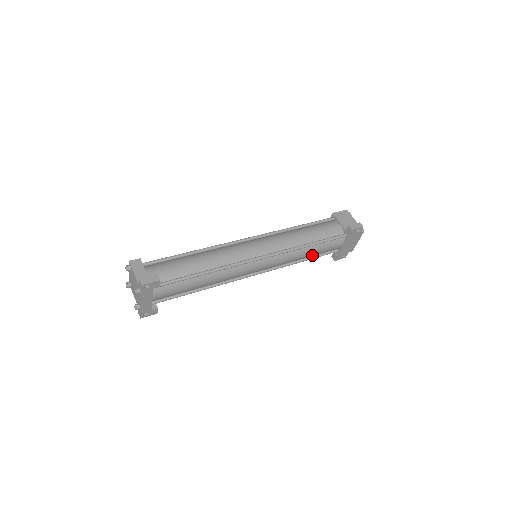
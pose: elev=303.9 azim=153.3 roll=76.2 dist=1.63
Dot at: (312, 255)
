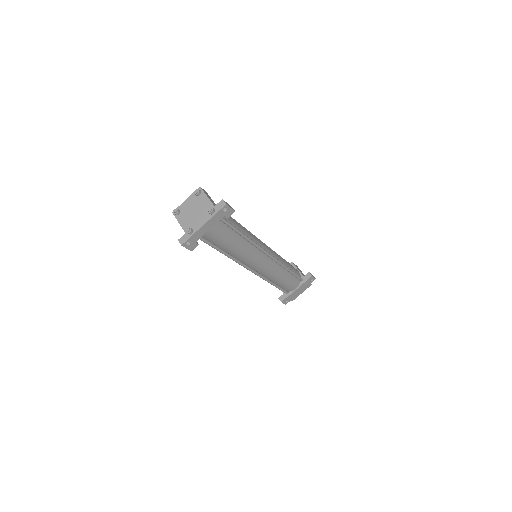
Dot at: (281, 282)
